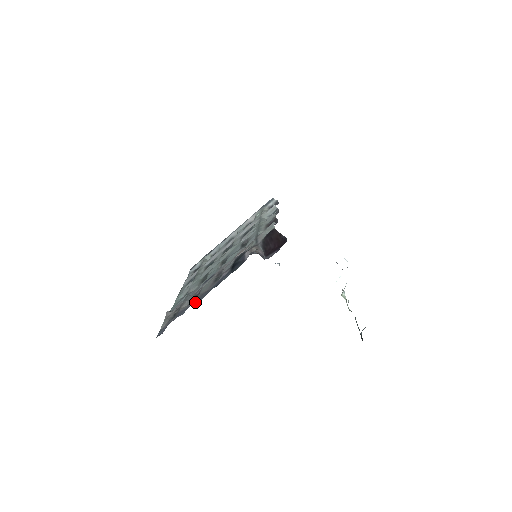
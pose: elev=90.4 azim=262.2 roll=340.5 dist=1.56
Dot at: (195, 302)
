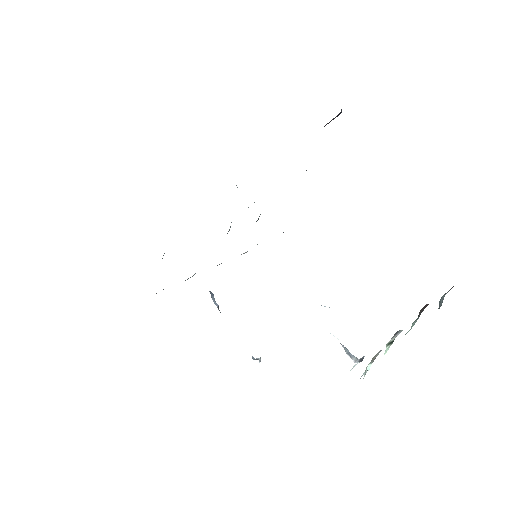
Dot at: occluded
